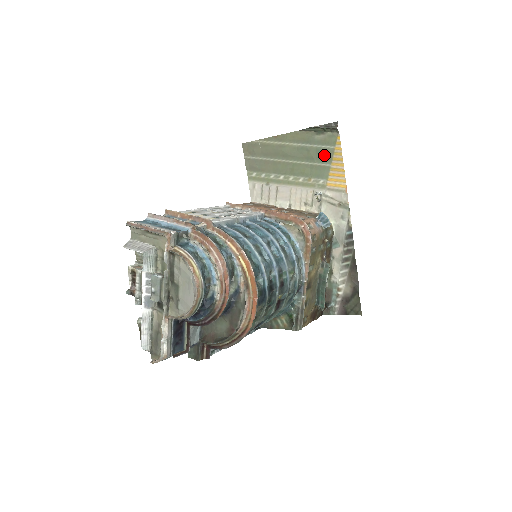
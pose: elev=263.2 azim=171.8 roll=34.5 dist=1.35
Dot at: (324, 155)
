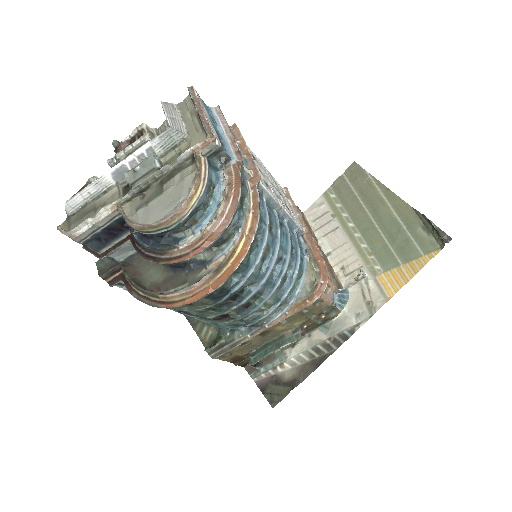
Dot at: (407, 250)
